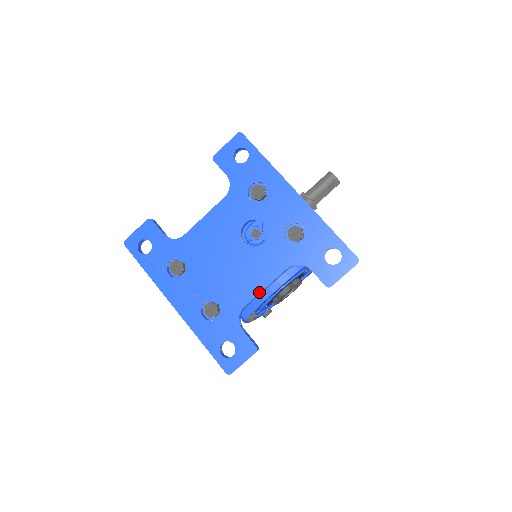
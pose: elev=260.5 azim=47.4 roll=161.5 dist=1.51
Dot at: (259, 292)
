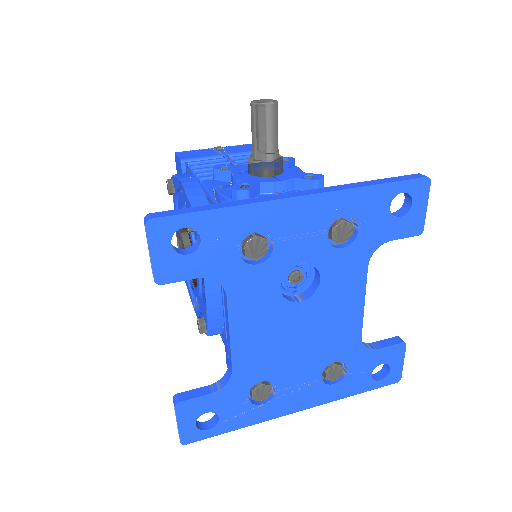
Dot at: (362, 313)
